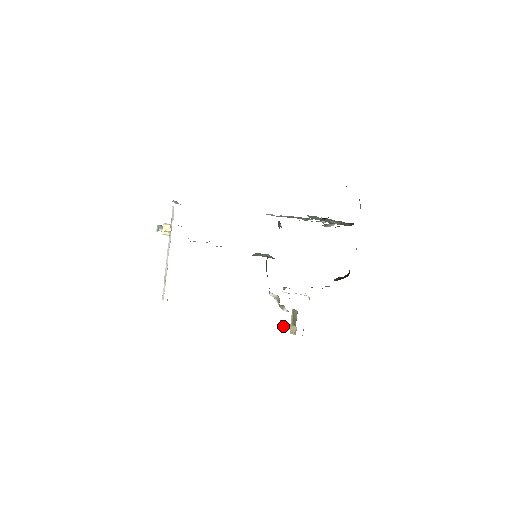
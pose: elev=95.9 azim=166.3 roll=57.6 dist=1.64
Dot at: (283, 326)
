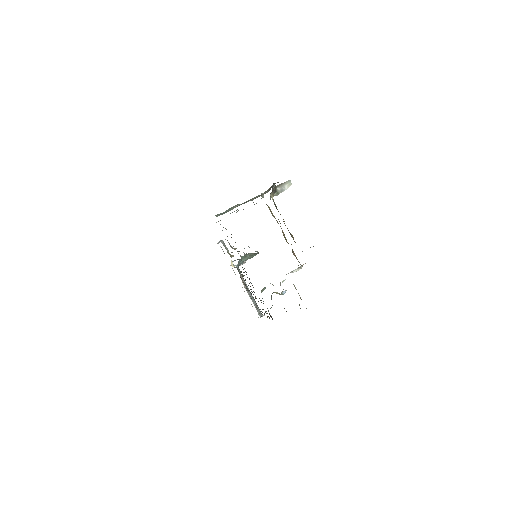
Dot at: occluded
